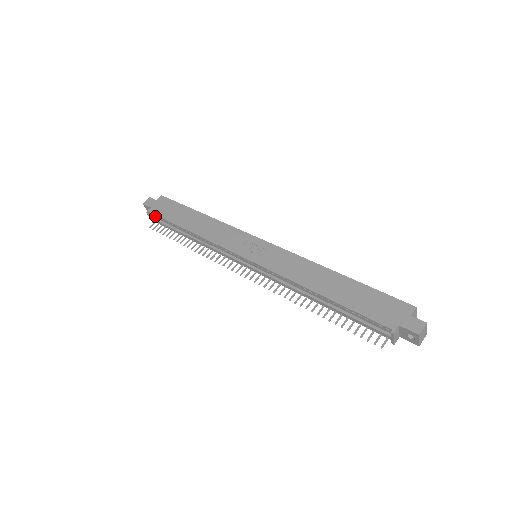
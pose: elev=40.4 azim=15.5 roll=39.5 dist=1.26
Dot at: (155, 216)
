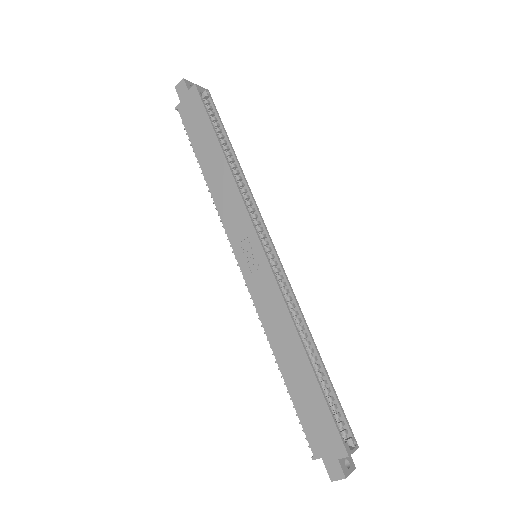
Dot at: (183, 118)
